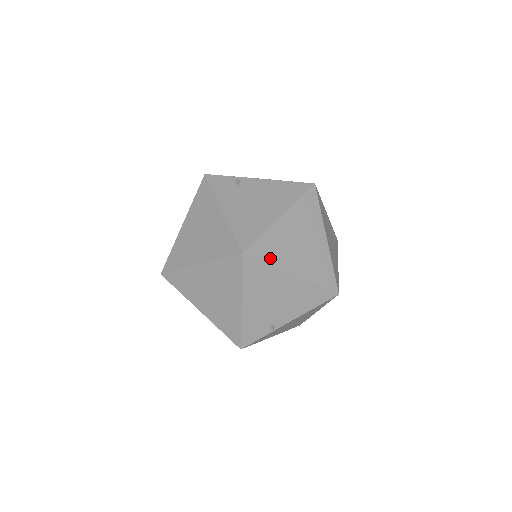
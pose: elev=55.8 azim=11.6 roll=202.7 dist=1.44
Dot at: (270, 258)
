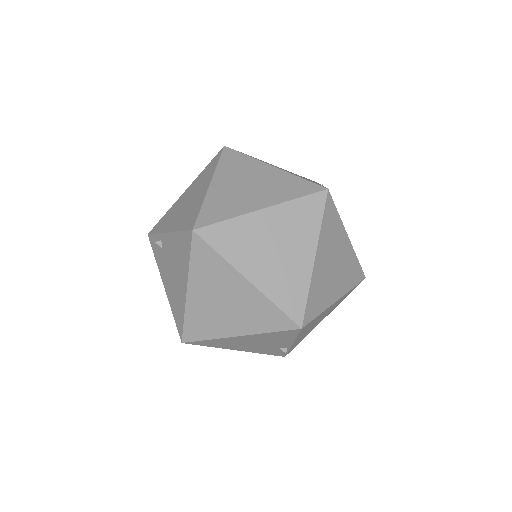
Dot at: (206, 334)
